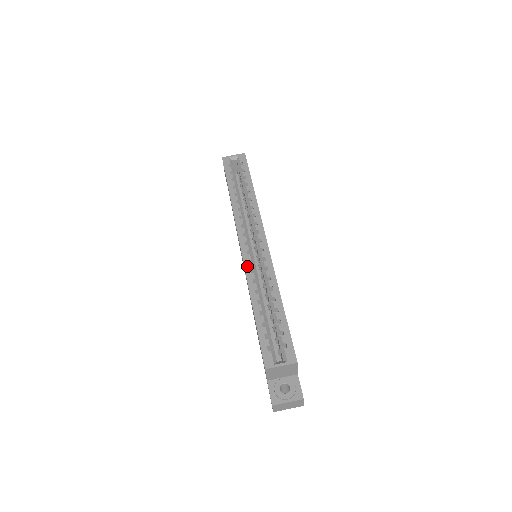
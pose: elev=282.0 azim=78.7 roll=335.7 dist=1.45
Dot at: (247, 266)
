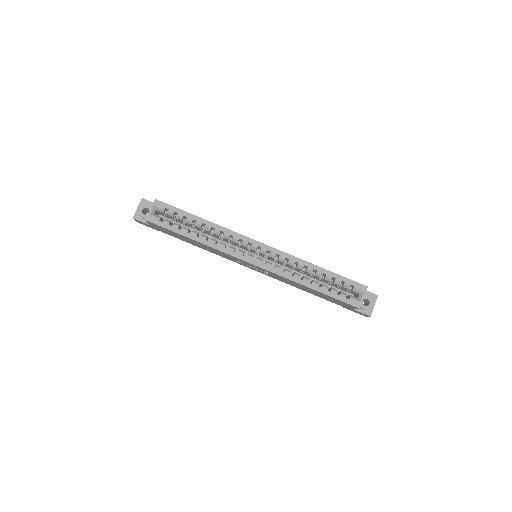
Dot at: (276, 271)
